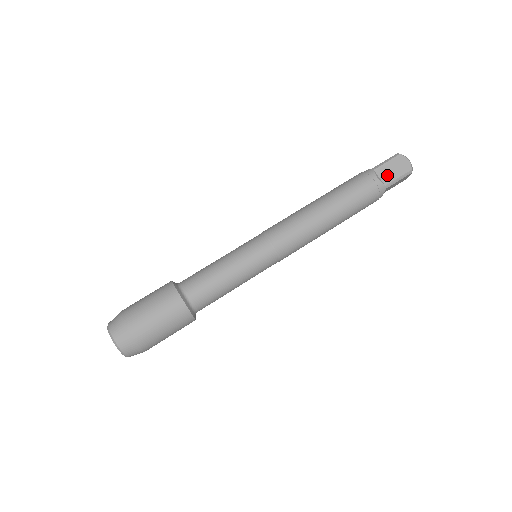
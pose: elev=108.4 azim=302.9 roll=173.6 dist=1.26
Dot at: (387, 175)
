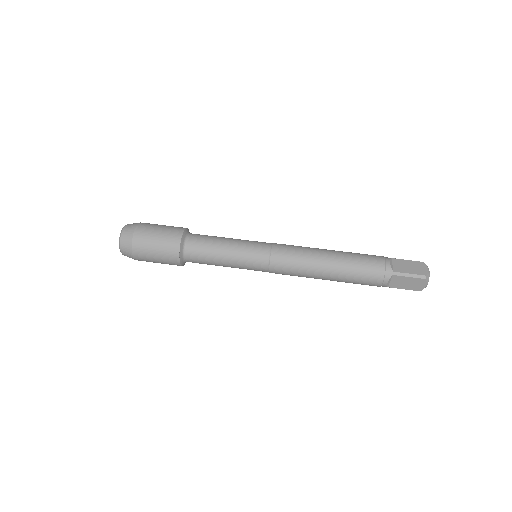
Dot at: (401, 267)
